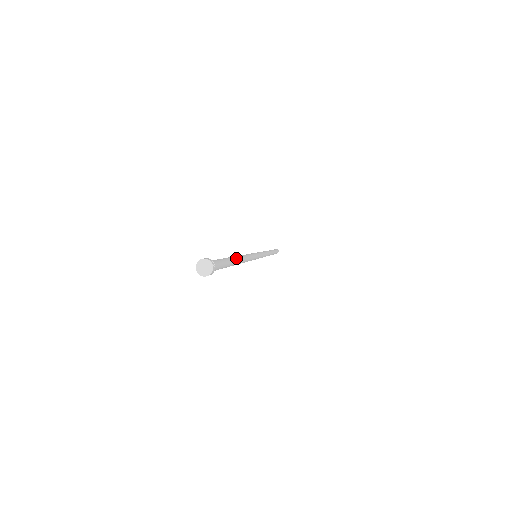
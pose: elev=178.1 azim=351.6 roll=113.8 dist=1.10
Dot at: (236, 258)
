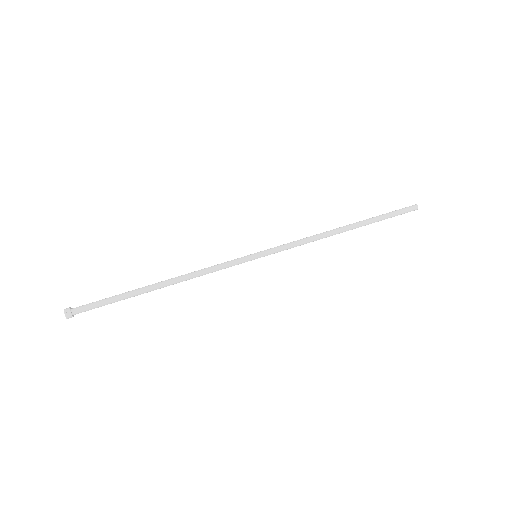
Dot at: (148, 286)
